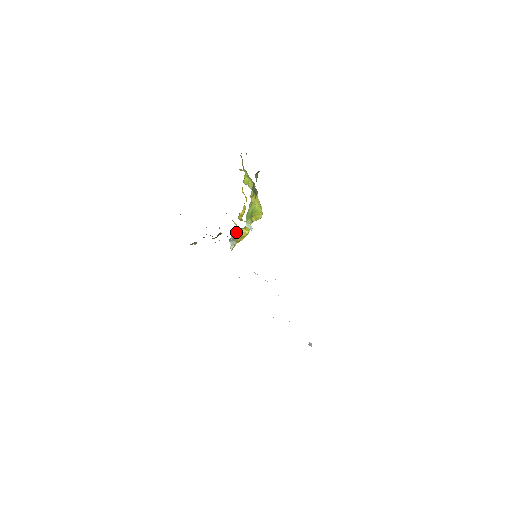
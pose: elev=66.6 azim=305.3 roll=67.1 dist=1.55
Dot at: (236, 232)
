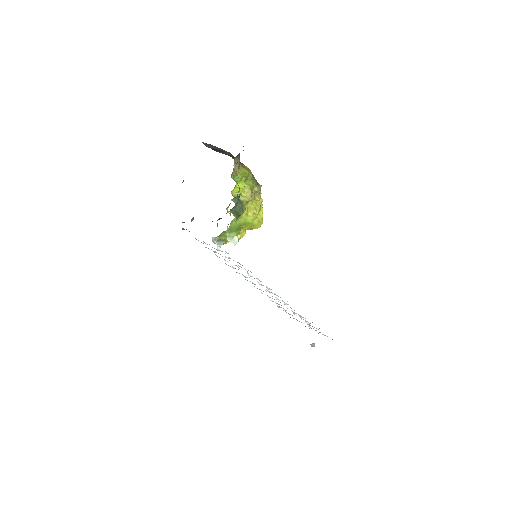
Dot at: (225, 234)
